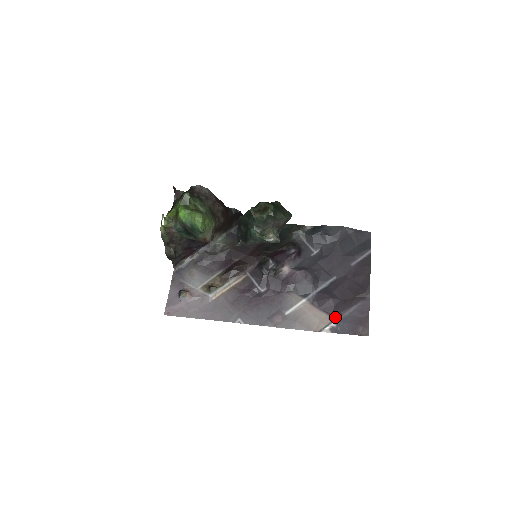
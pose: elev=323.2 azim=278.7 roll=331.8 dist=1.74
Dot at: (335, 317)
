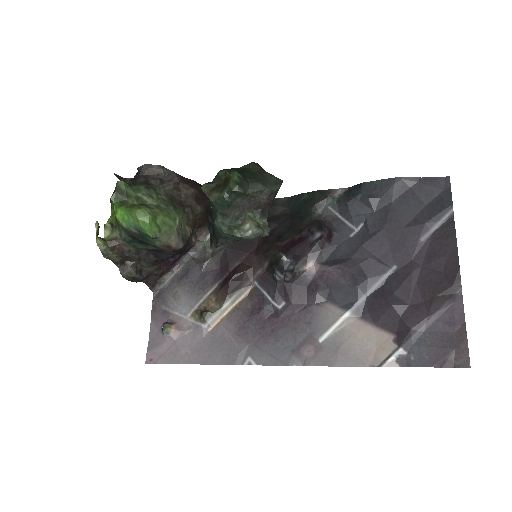
Dot at: (403, 338)
